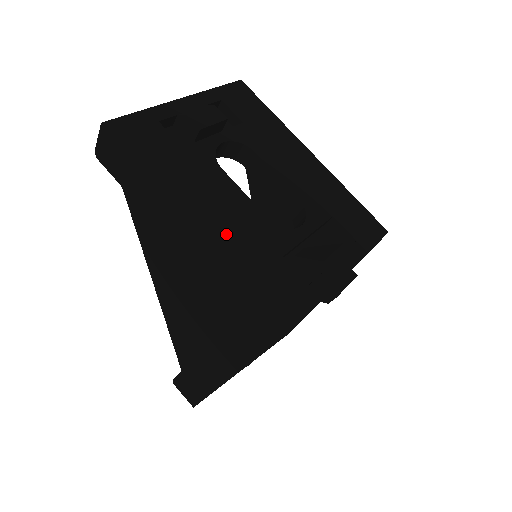
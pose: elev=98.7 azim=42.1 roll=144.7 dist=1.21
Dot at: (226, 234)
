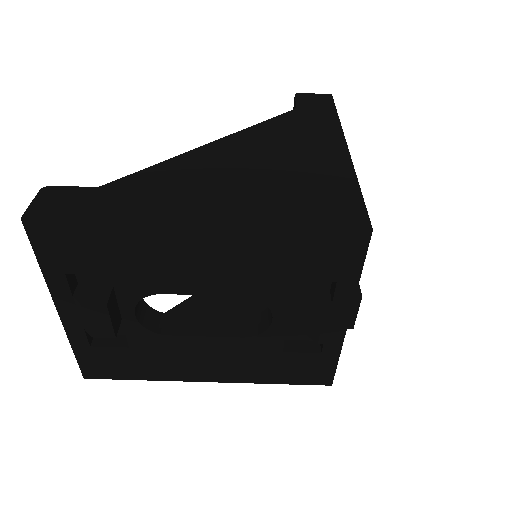
Dot at: (232, 371)
